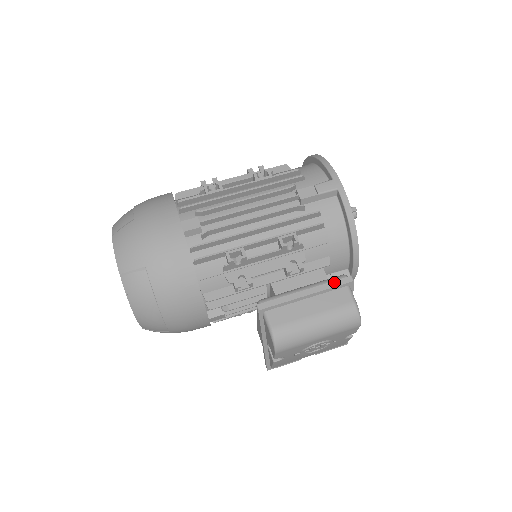
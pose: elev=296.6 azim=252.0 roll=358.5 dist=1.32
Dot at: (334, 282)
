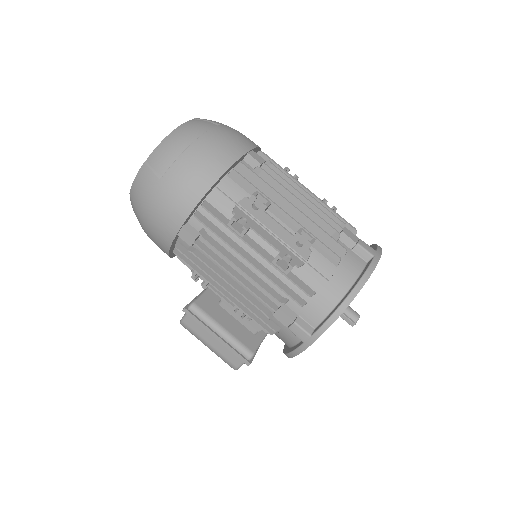
Dot at: (237, 353)
